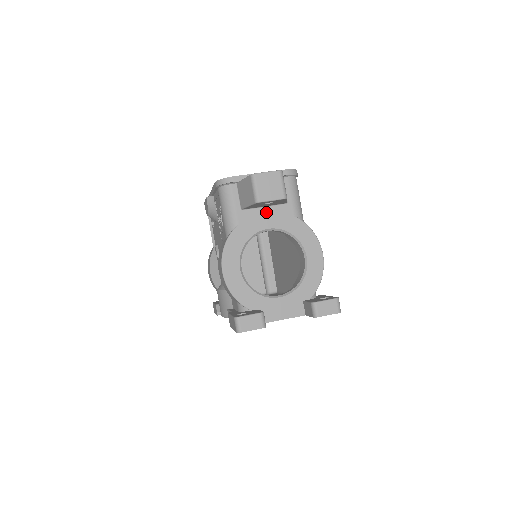
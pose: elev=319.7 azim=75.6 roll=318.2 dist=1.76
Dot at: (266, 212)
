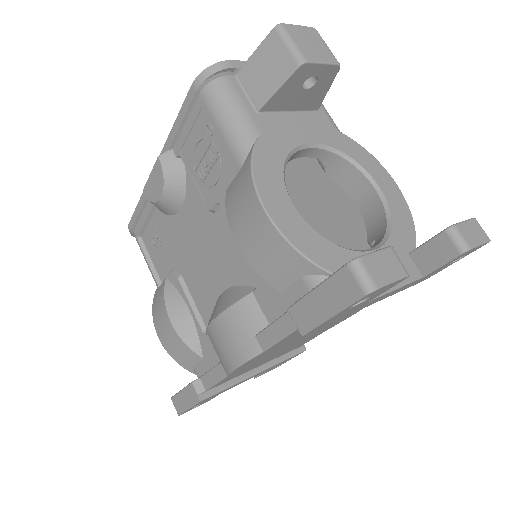
Dot at: (295, 120)
